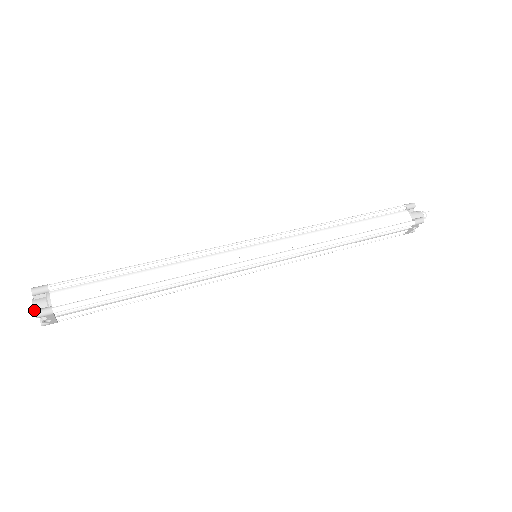
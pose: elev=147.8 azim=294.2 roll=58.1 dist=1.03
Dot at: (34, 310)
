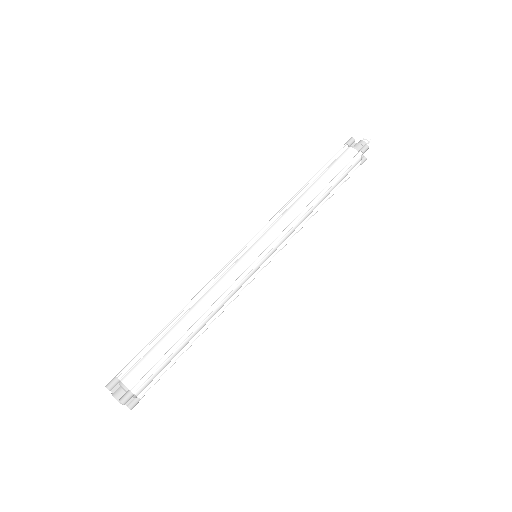
Dot at: occluded
